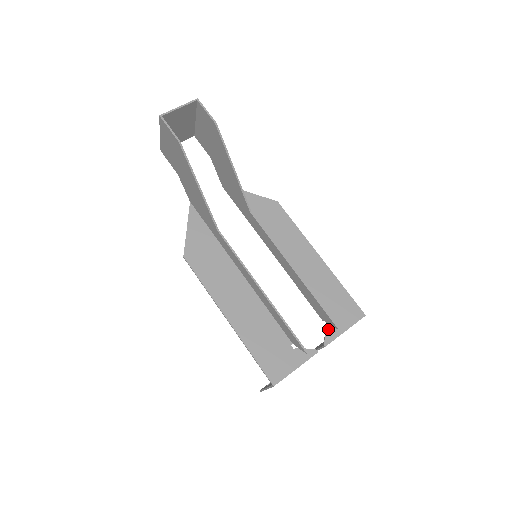
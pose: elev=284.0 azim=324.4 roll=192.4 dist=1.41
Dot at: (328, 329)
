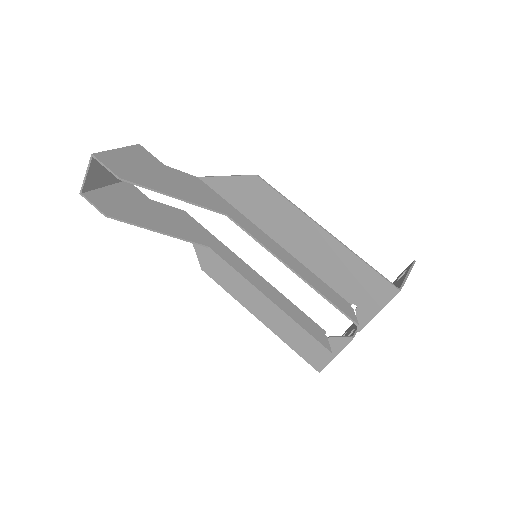
Dot at: (357, 314)
